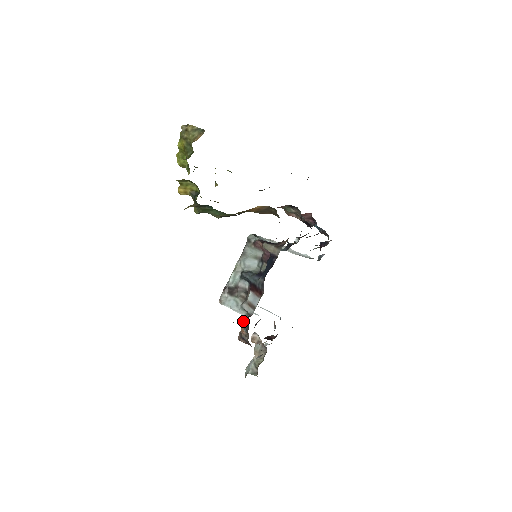
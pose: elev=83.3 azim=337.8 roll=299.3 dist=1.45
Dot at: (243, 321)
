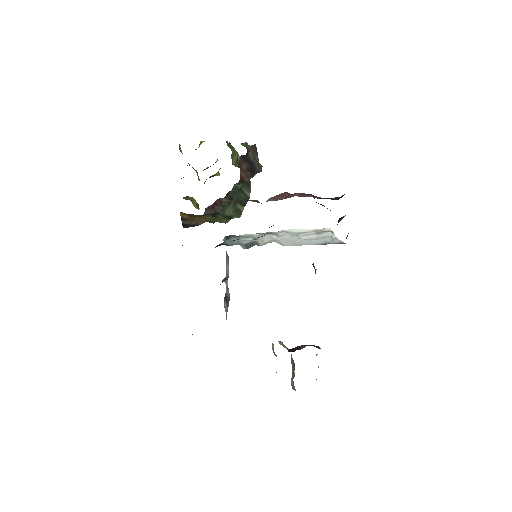
Dot at: occluded
